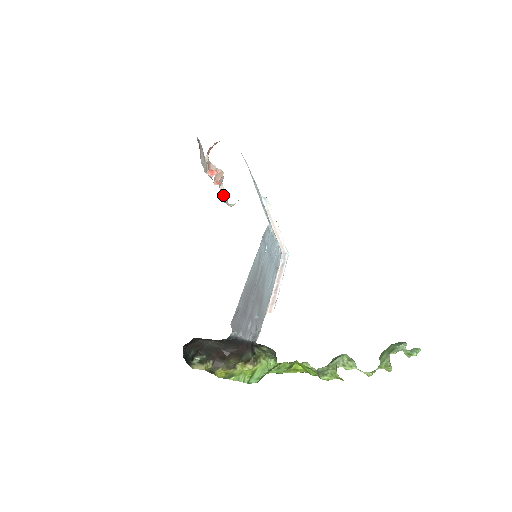
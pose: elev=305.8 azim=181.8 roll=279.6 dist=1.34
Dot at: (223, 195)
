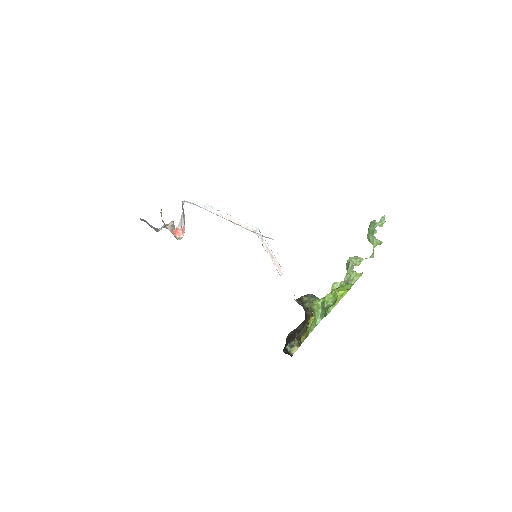
Dot at: occluded
